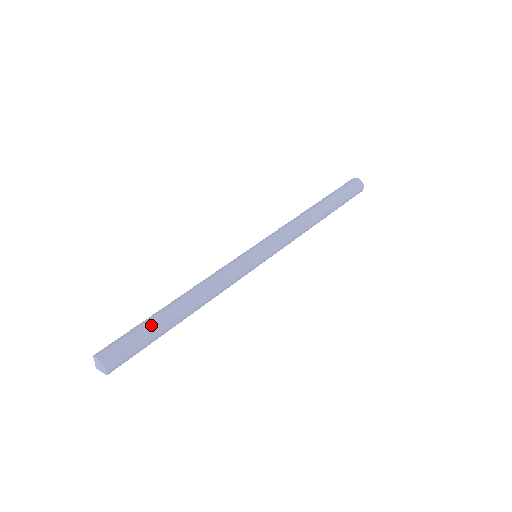
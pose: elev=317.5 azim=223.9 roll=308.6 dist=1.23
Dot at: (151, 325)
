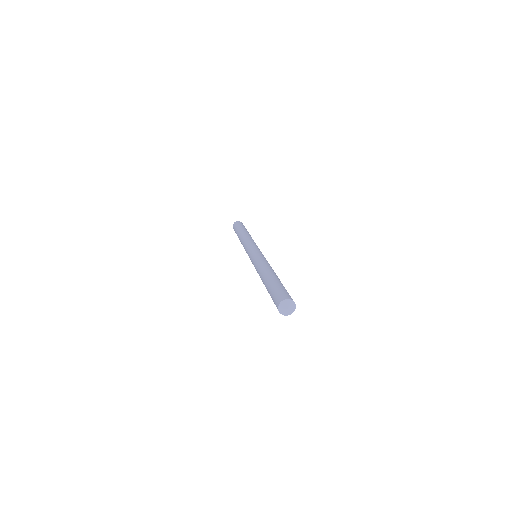
Dot at: (282, 284)
